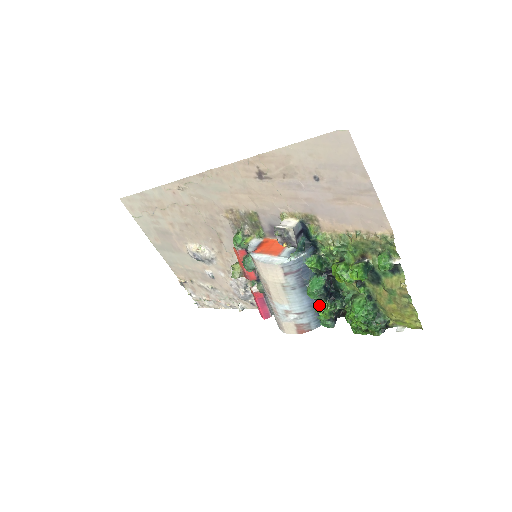
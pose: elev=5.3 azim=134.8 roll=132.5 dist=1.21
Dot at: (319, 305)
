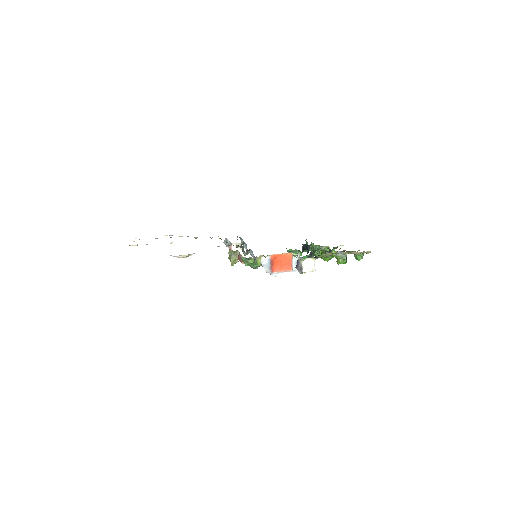
Dot at: occluded
